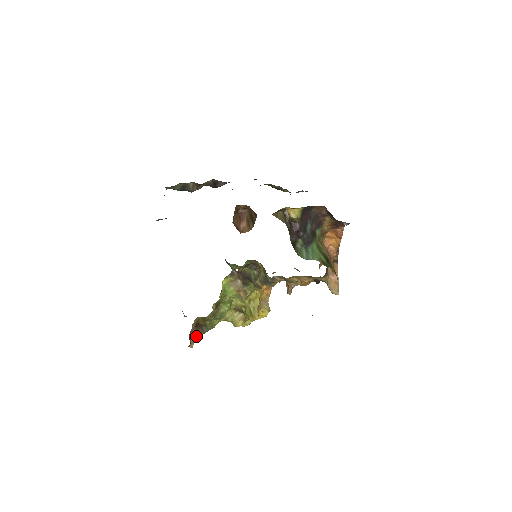
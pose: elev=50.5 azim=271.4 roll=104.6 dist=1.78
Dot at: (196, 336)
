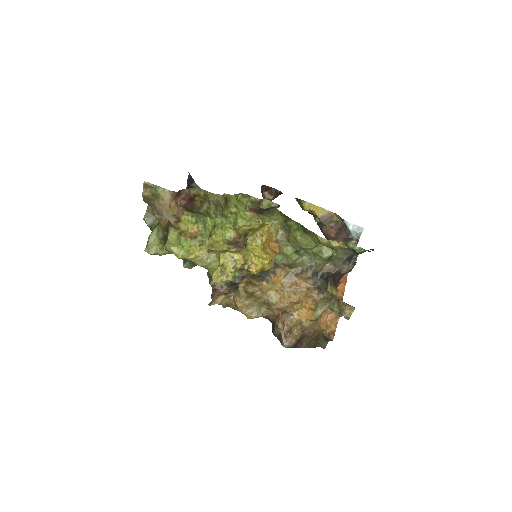
Dot at: (180, 209)
